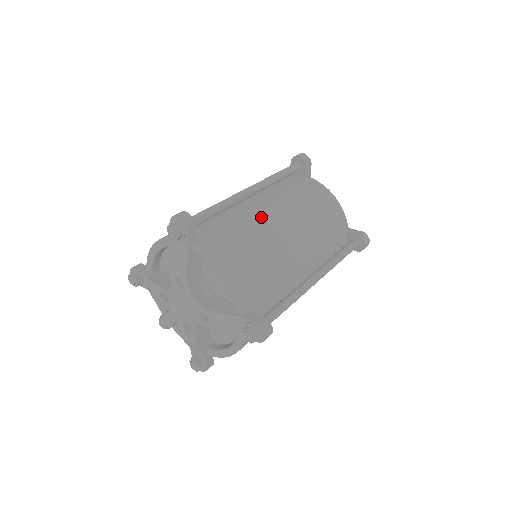
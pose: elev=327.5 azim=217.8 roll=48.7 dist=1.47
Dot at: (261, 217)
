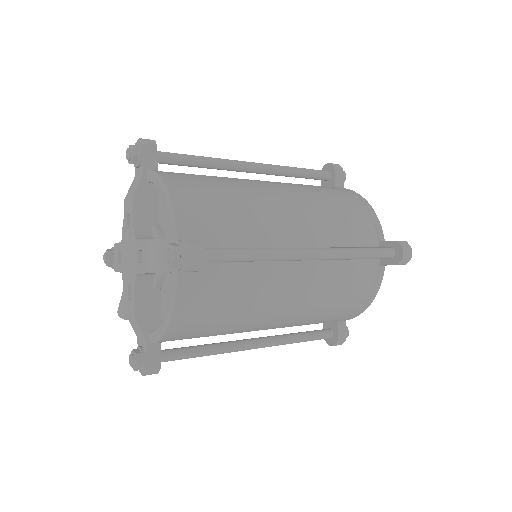
Dot at: (251, 181)
